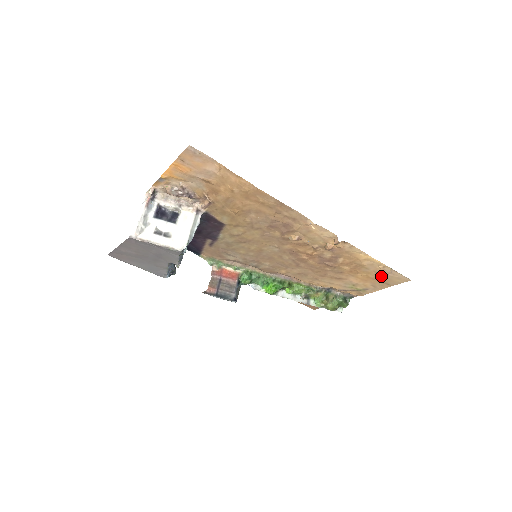
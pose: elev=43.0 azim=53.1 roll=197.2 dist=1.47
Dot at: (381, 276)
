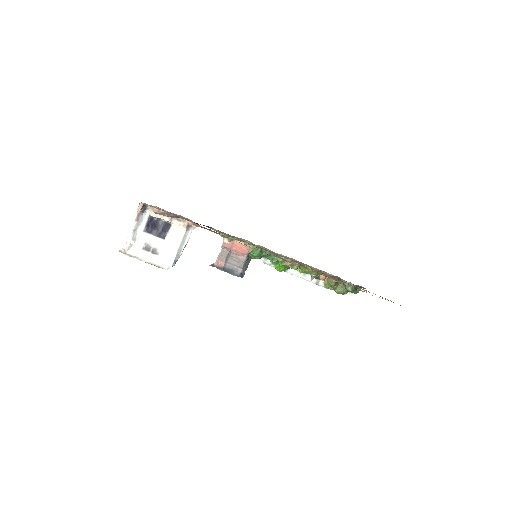
Dot at: occluded
